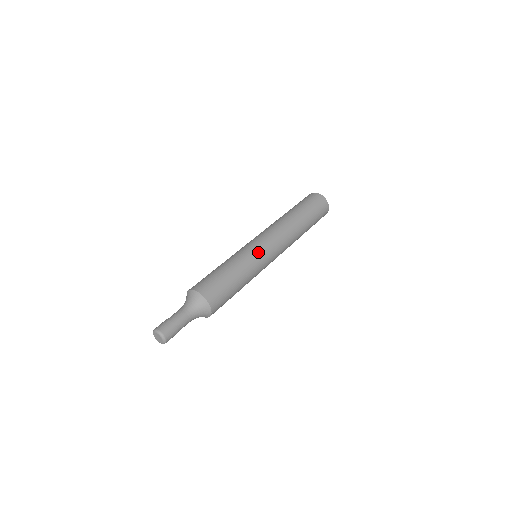
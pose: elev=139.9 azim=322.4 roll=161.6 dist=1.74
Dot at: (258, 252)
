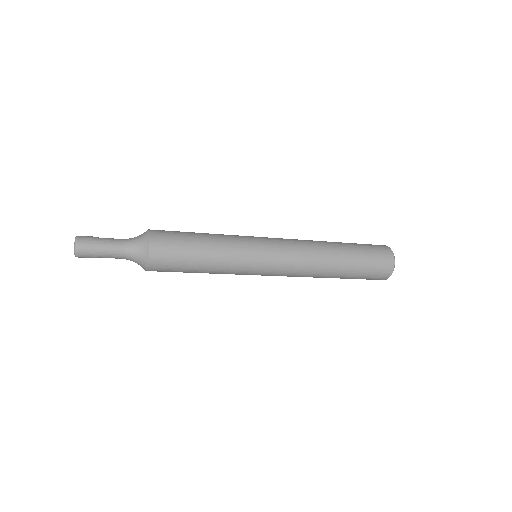
Dot at: (254, 252)
